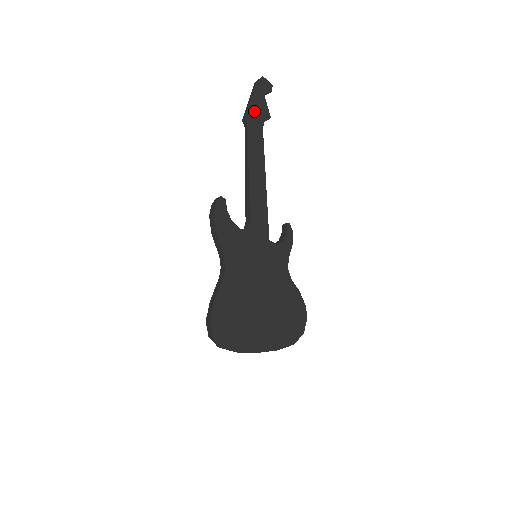
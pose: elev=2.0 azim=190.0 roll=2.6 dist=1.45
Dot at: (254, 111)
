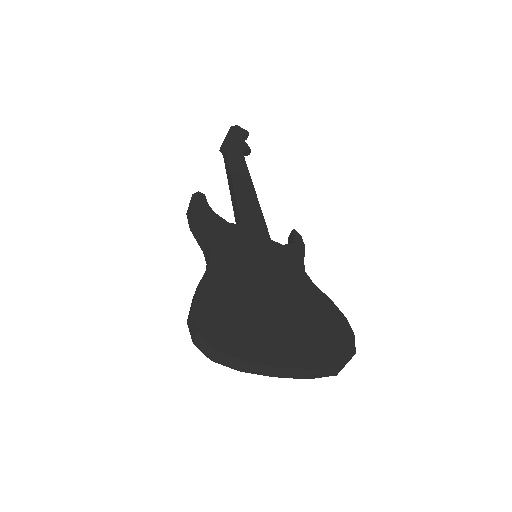
Dot at: (231, 143)
